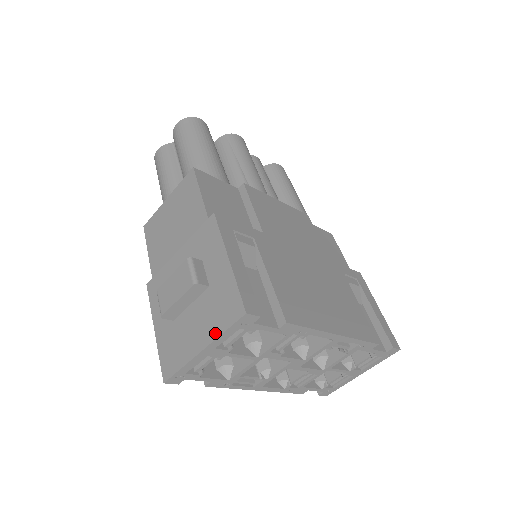
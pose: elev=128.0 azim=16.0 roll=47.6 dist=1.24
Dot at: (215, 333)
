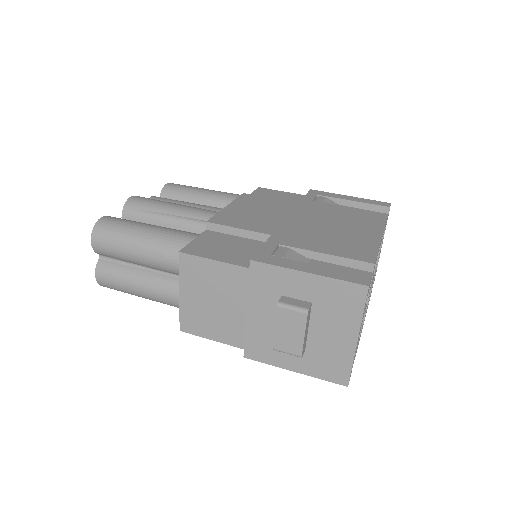
Dot at: (356, 321)
